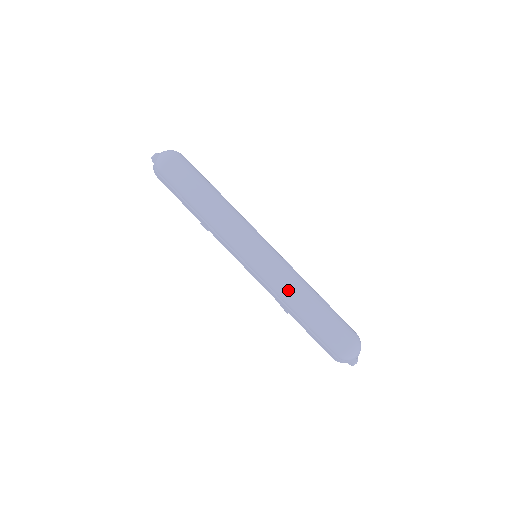
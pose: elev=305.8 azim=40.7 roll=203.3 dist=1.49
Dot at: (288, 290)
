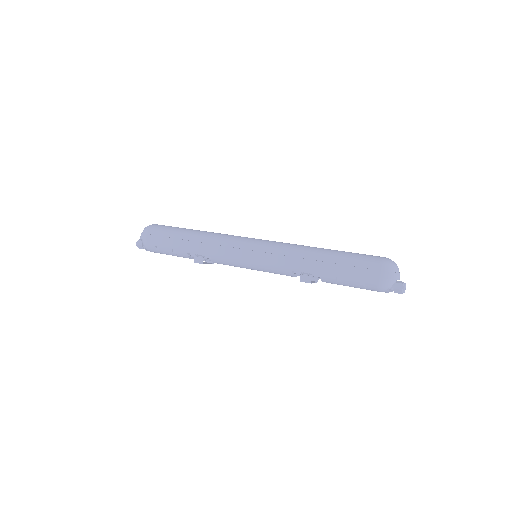
Dot at: (298, 247)
